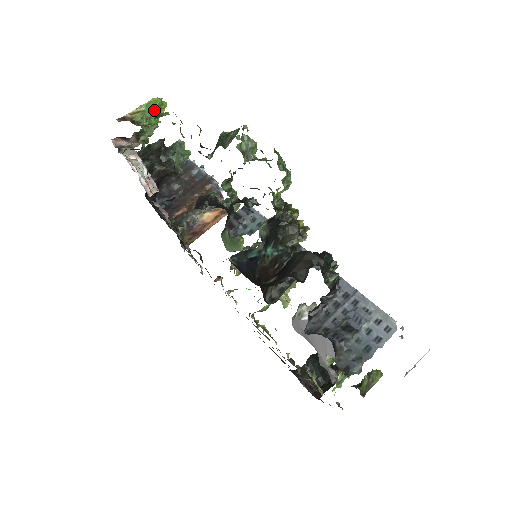
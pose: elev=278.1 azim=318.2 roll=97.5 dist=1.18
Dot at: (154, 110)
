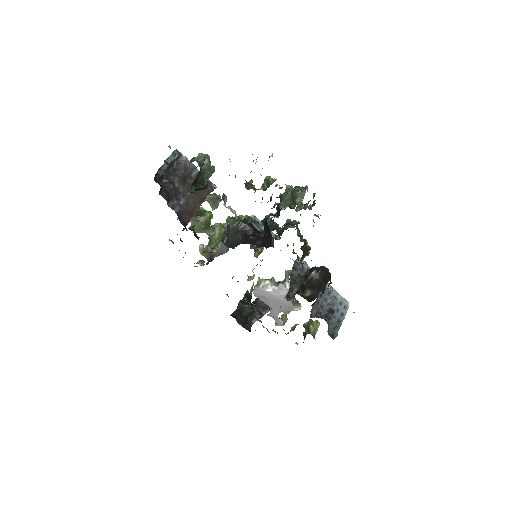
Dot at: occluded
